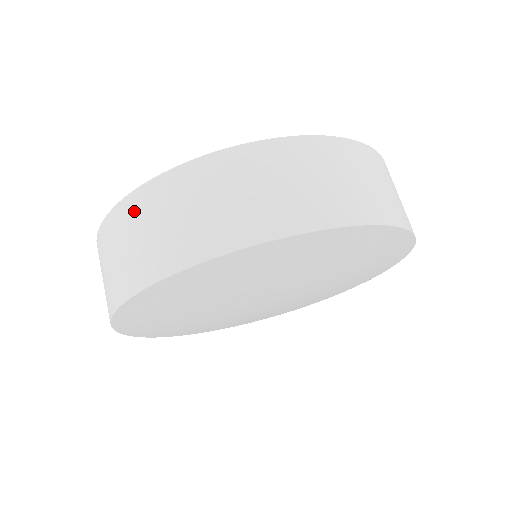
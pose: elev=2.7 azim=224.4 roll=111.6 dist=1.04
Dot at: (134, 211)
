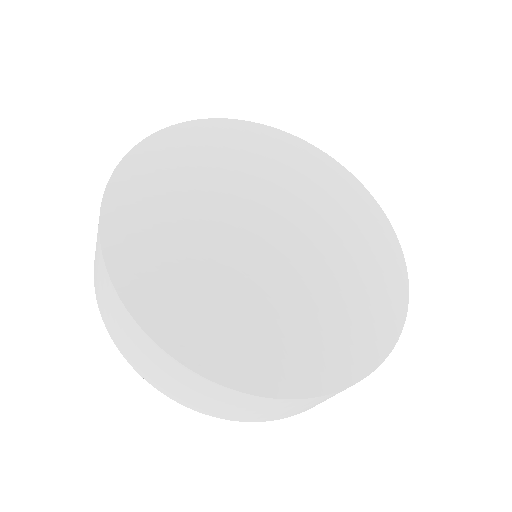
Dot at: (261, 404)
